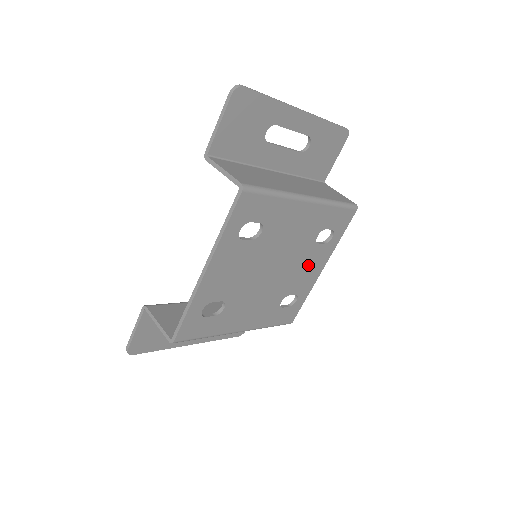
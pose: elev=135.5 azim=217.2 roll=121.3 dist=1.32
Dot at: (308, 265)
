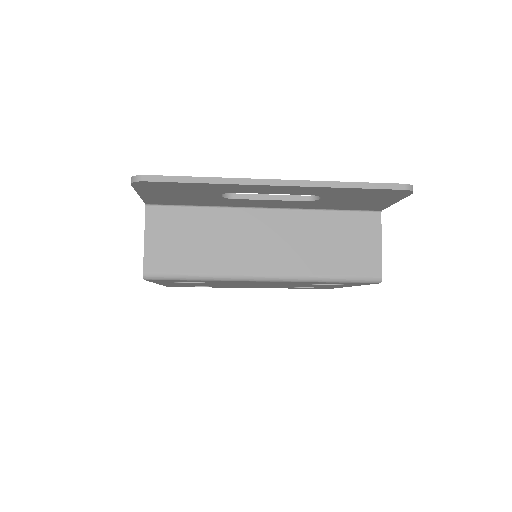
Dot at: occluded
